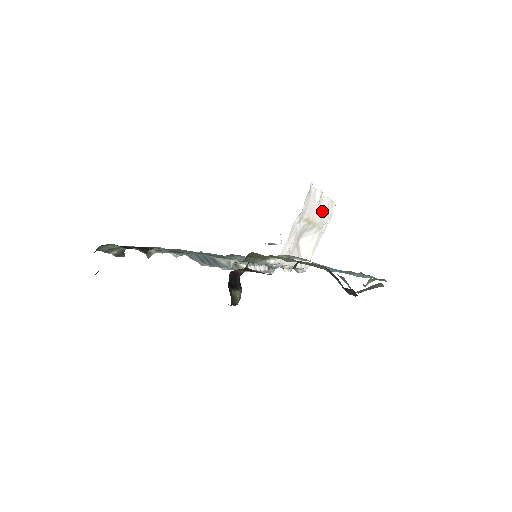
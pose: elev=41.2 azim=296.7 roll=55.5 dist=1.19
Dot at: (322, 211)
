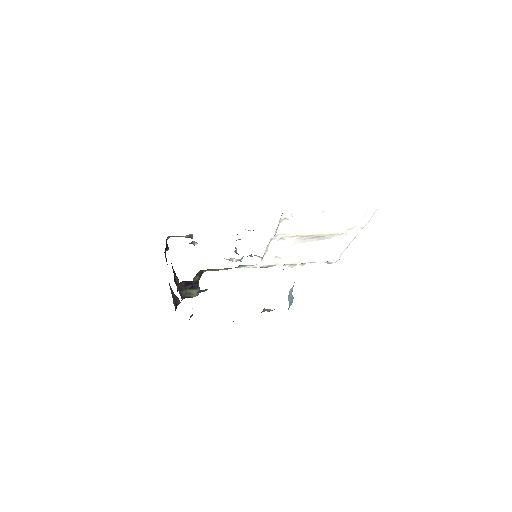
Dot at: (333, 223)
